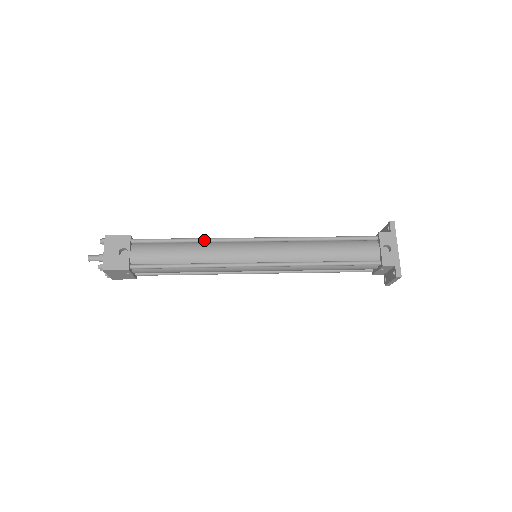
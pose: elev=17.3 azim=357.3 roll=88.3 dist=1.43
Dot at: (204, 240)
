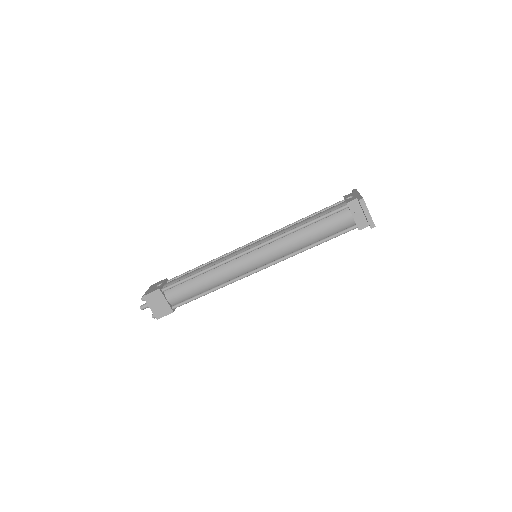
Dot at: (215, 259)
